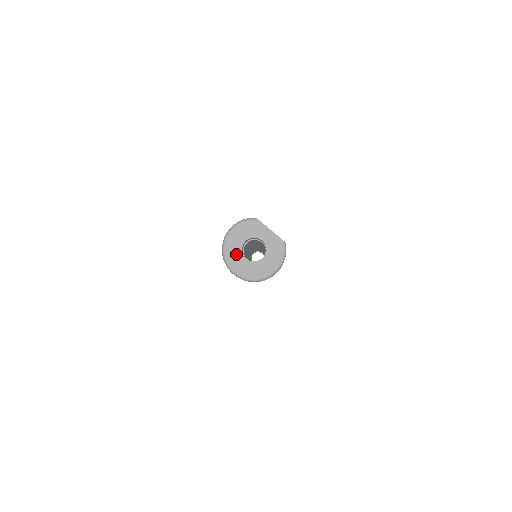
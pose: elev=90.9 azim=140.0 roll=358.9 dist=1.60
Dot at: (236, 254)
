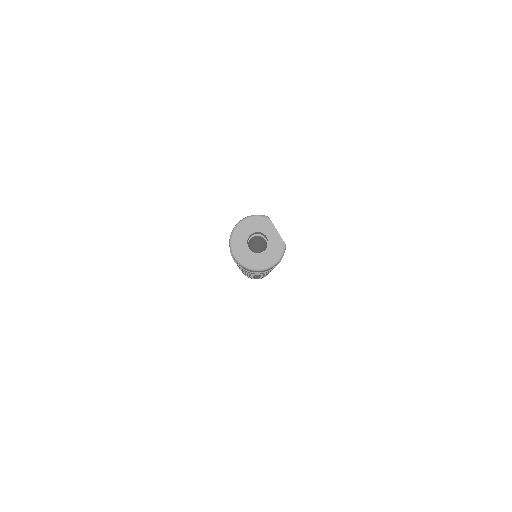
Dot at: (241, 241)
